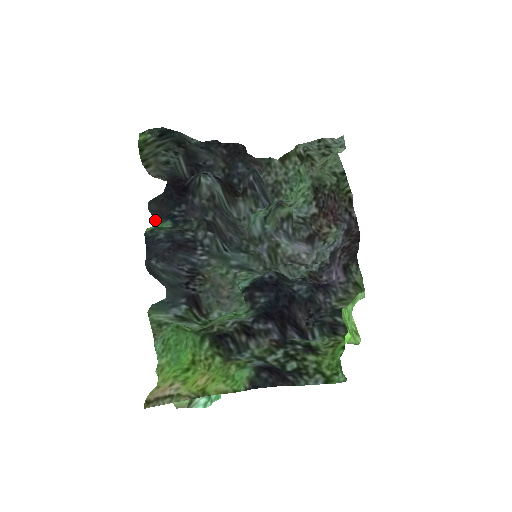
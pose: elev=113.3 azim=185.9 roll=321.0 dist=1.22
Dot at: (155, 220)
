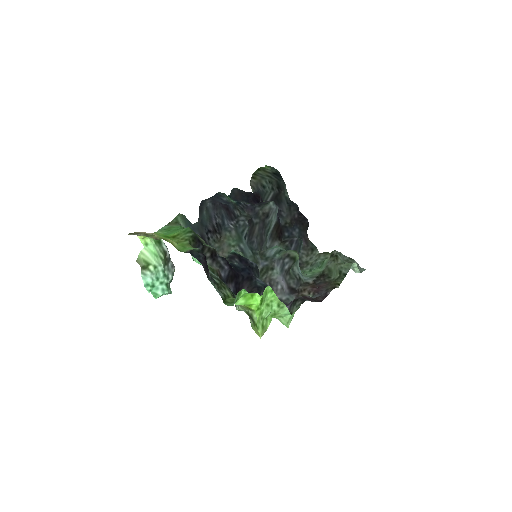
Dot at: (229, 196)
